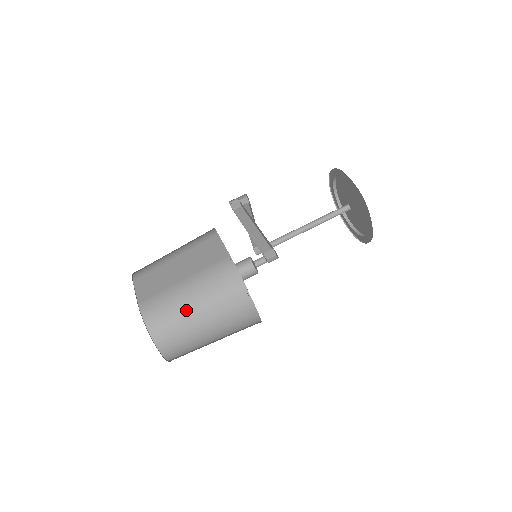
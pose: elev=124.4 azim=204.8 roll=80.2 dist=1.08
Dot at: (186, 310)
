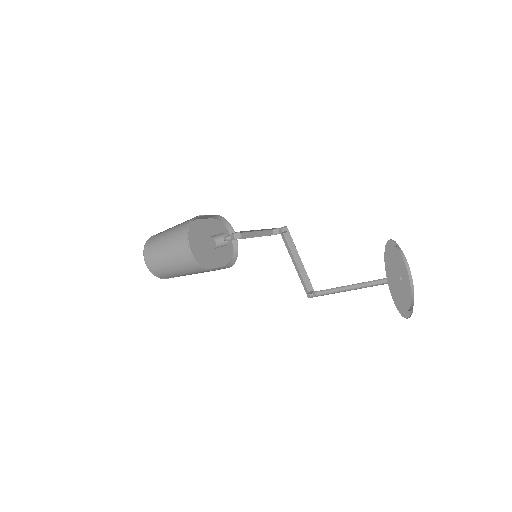
Dot at: (163, 236)
